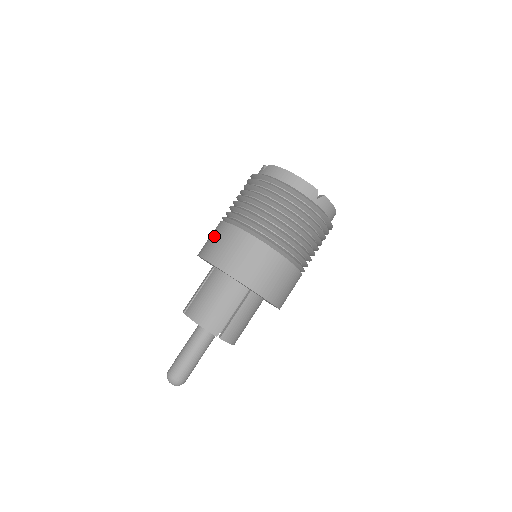
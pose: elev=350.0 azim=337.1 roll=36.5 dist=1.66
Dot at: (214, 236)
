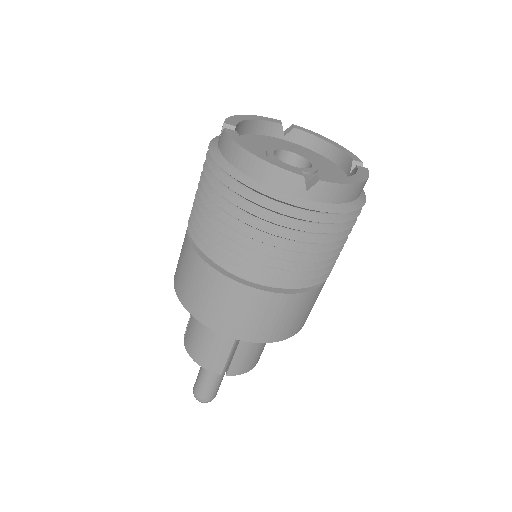
Dot at: (180, 253)
